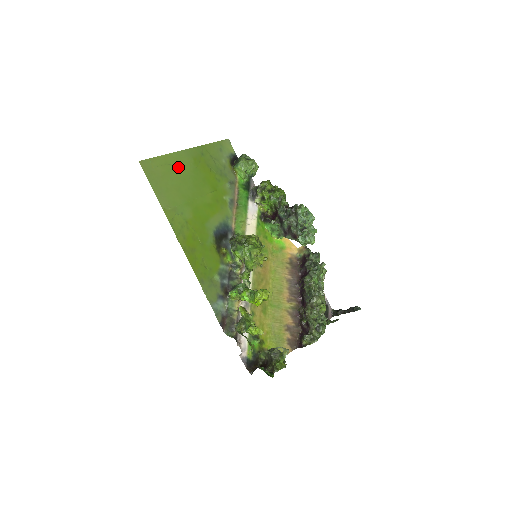
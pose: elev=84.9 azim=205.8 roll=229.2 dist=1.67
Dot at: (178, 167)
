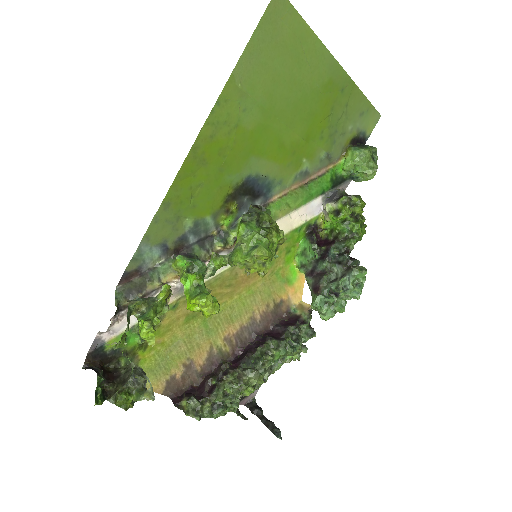
Dot at: (306, 62)
